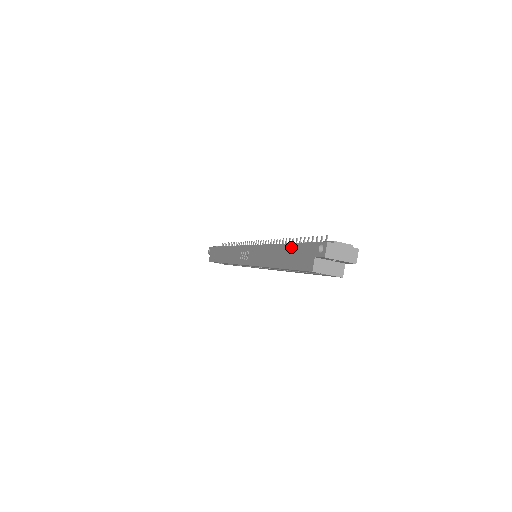
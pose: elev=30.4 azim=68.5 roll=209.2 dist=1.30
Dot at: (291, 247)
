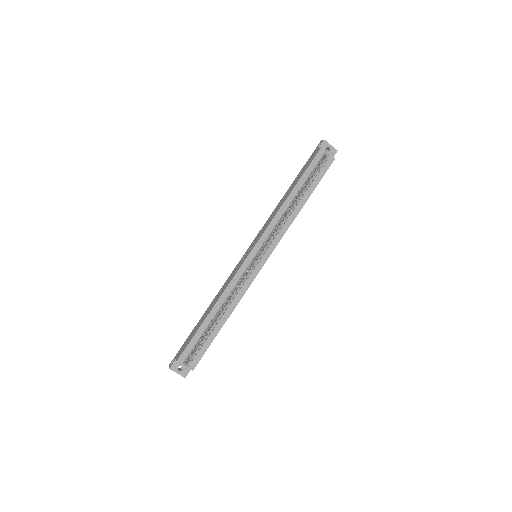
Dot at: (298, 176)
